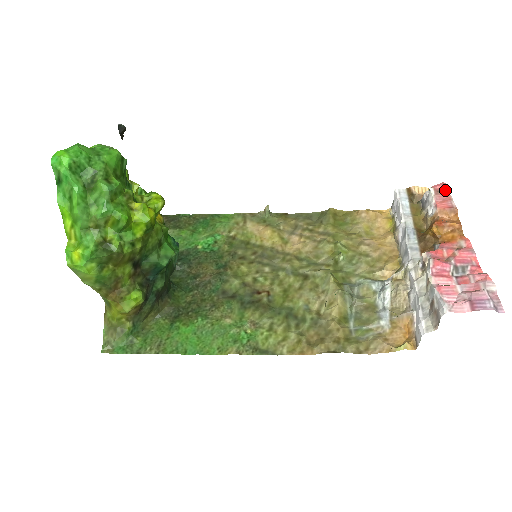
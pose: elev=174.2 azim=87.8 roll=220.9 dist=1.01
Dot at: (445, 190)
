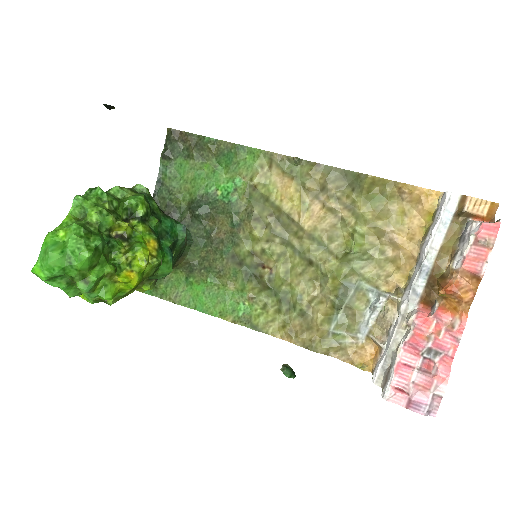
Dot at: (490, 242)
